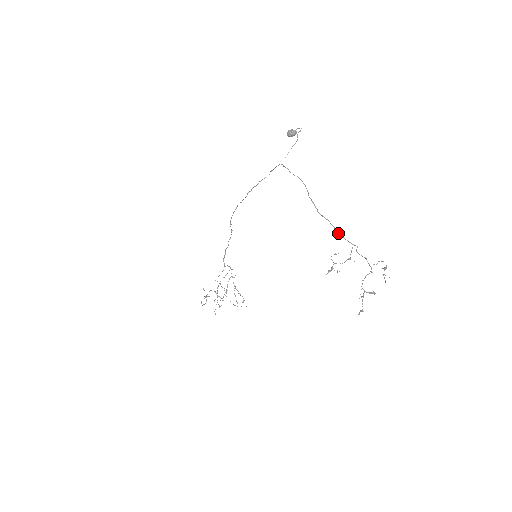
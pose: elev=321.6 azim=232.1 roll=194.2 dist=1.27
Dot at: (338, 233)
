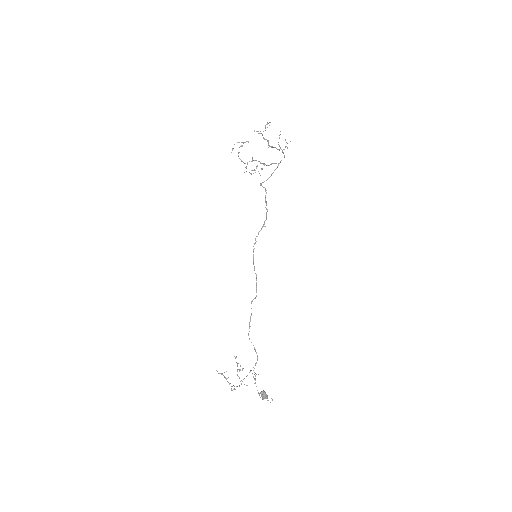
Dot at: (231, 390)
